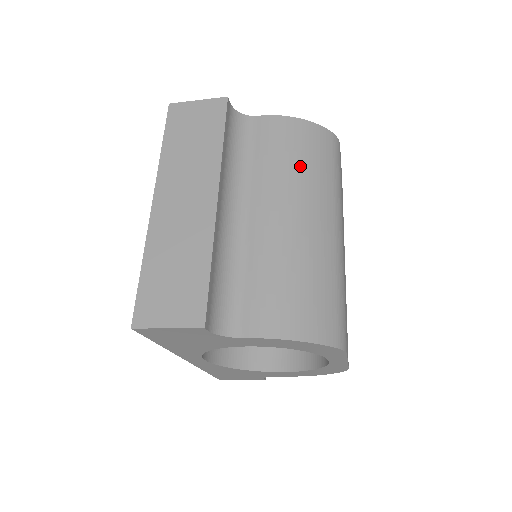
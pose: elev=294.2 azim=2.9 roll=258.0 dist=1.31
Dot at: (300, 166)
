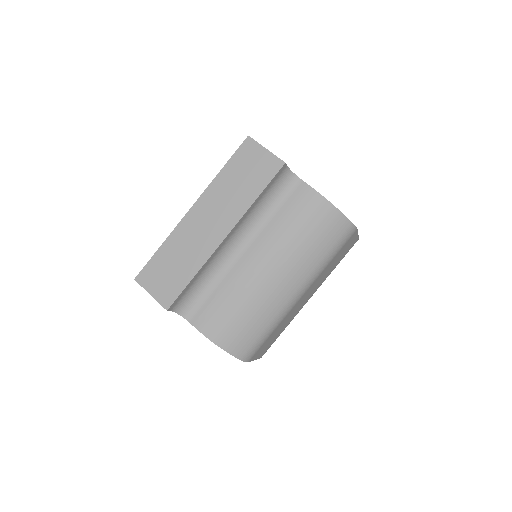
Dot at: (302, 240)
